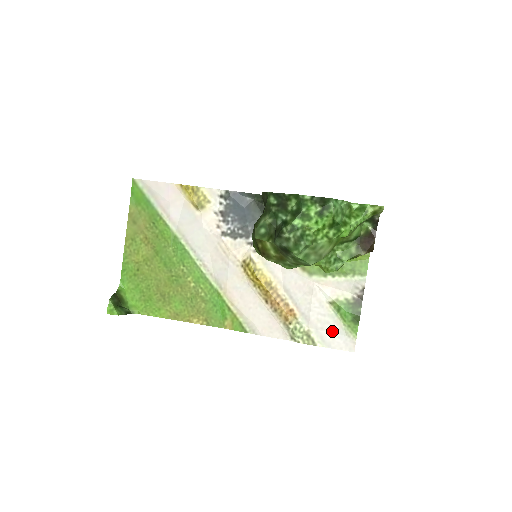
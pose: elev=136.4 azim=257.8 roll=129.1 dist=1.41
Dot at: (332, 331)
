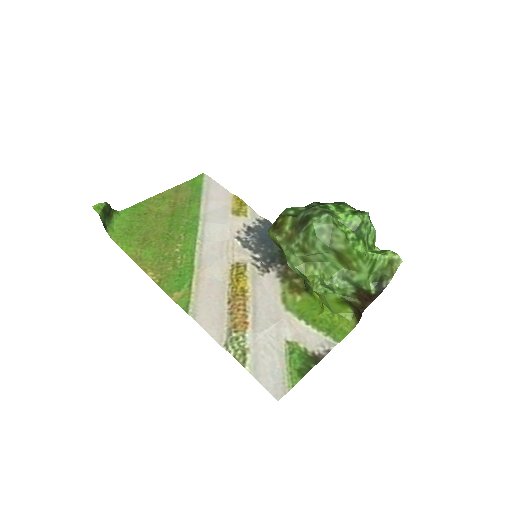
Dot at: (271, 366)
